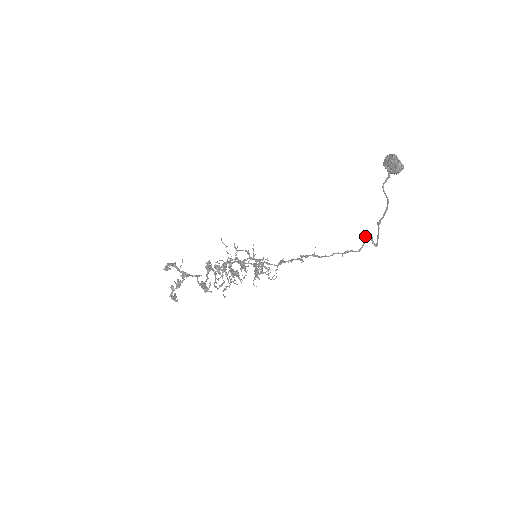
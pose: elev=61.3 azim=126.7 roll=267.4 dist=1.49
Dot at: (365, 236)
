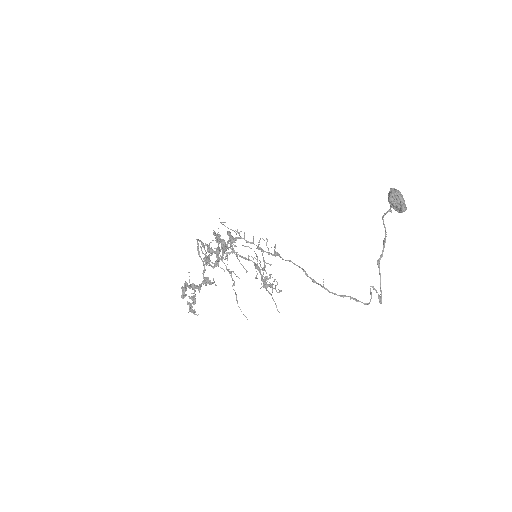
Dot at: occluded
